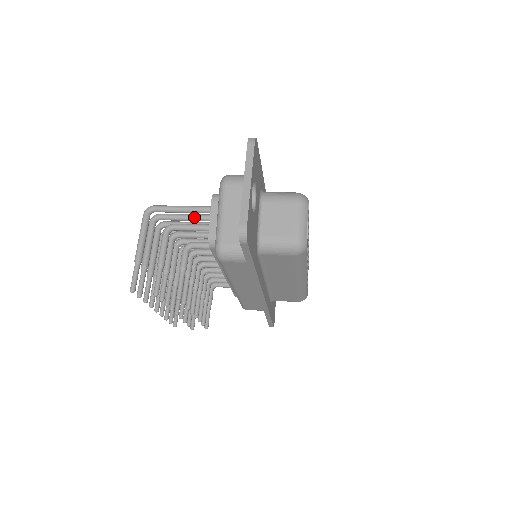
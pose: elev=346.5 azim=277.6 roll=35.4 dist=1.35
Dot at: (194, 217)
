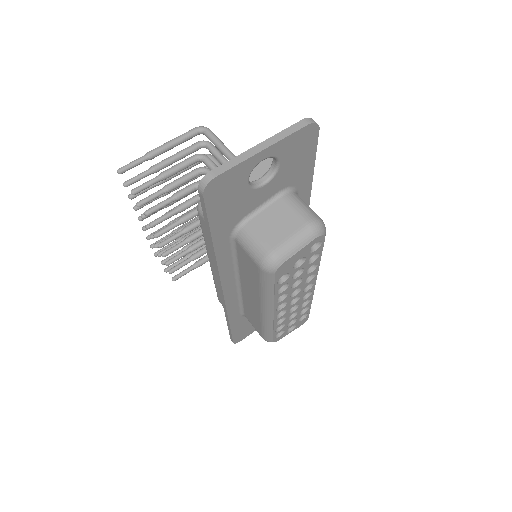
Dot at: occluded
